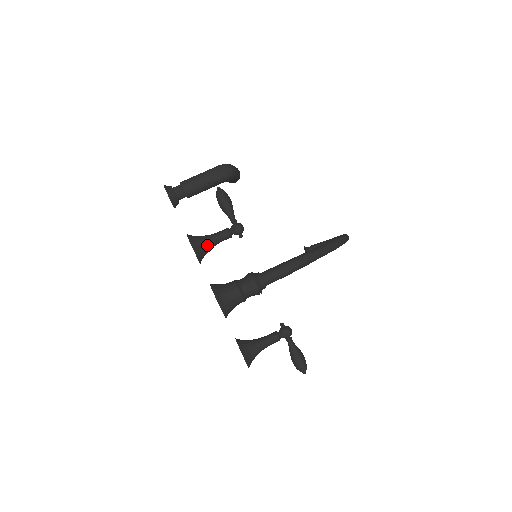
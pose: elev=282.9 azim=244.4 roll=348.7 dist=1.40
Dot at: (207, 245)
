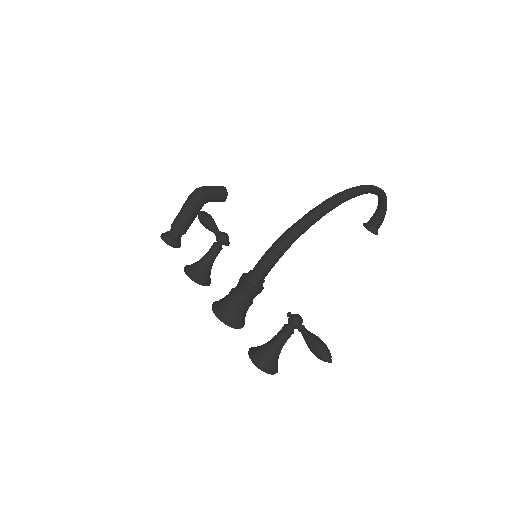
Dot at: (201, 266)
